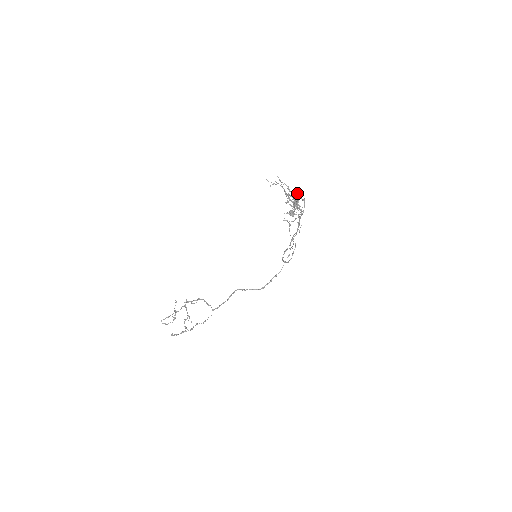
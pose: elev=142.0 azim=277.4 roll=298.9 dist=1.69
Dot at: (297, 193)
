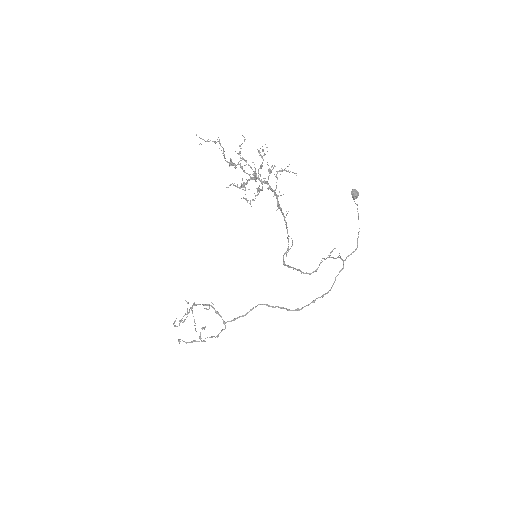
Dot at: occluded
